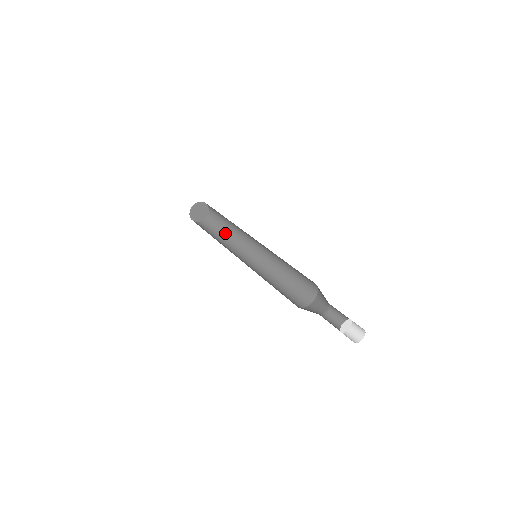
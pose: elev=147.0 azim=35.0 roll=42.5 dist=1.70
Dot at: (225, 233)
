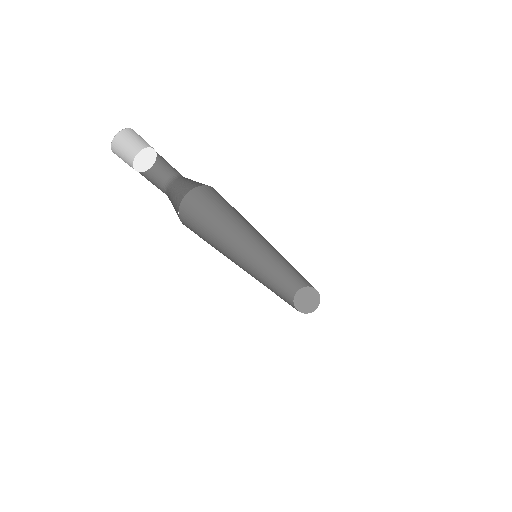
Dot at: occluded
